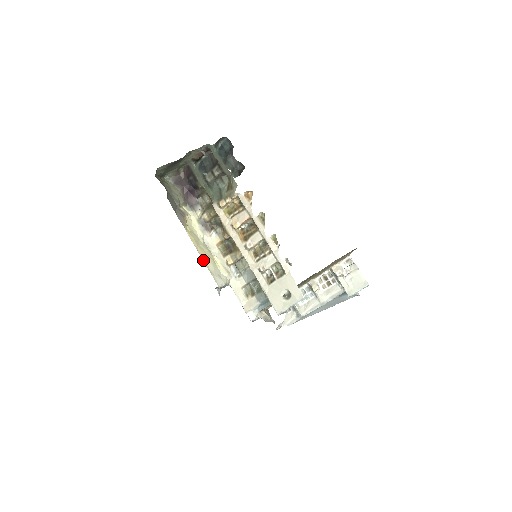
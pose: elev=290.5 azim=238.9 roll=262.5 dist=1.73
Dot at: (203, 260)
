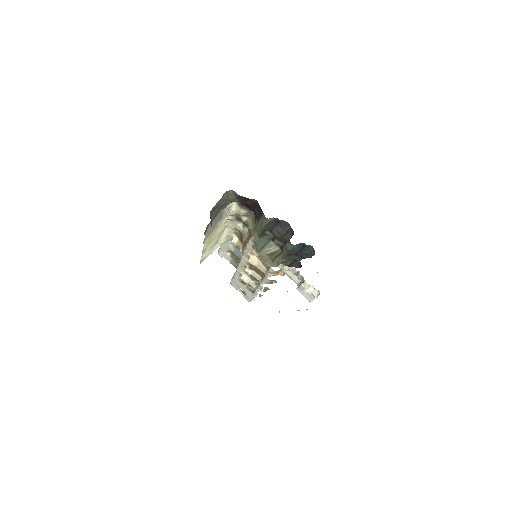
Dot at: (203, 252)
